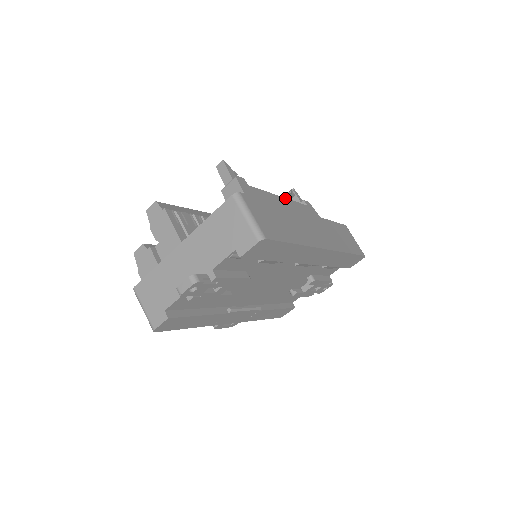
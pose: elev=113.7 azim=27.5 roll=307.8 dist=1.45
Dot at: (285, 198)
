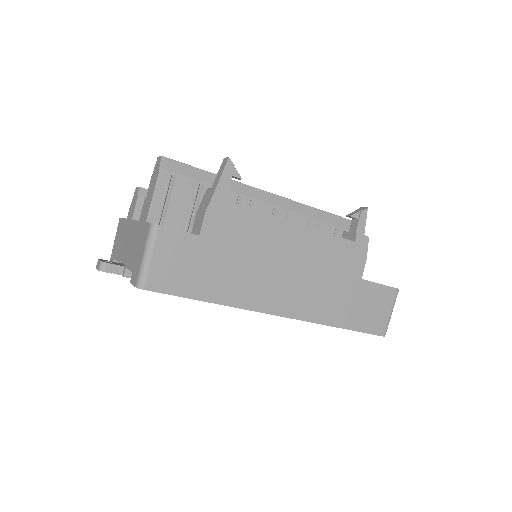
Dot at: (306, 227)
